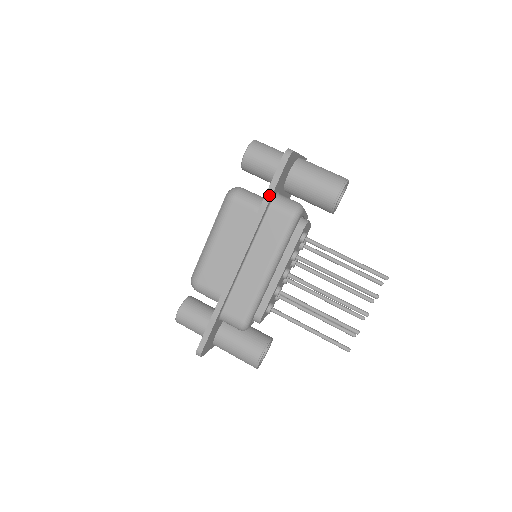
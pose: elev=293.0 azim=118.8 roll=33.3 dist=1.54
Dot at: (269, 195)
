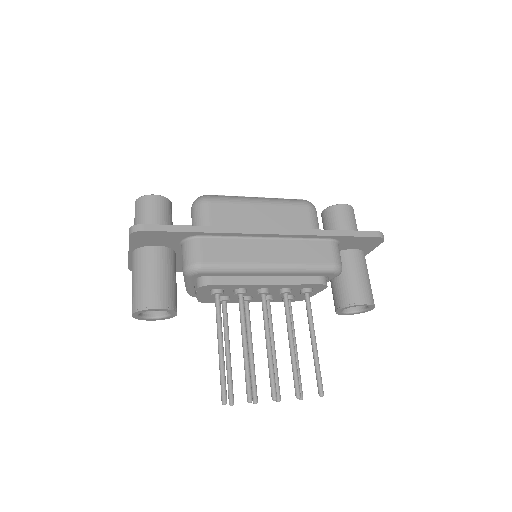
Dot at: (343, 233)
